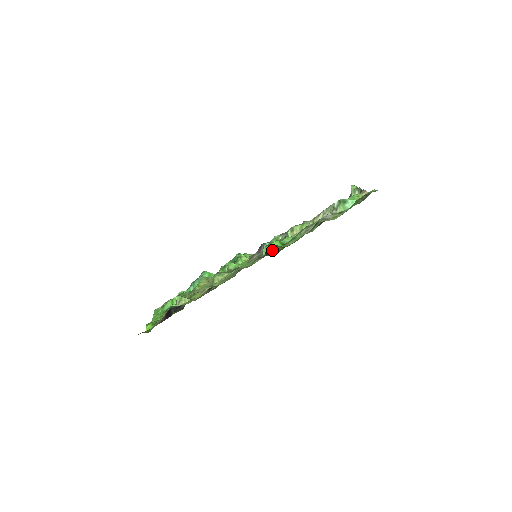
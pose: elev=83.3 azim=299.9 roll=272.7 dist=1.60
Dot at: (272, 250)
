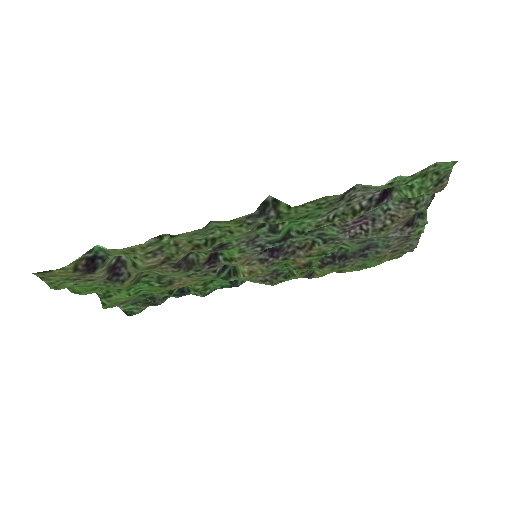
Dot at: (271, 210)
